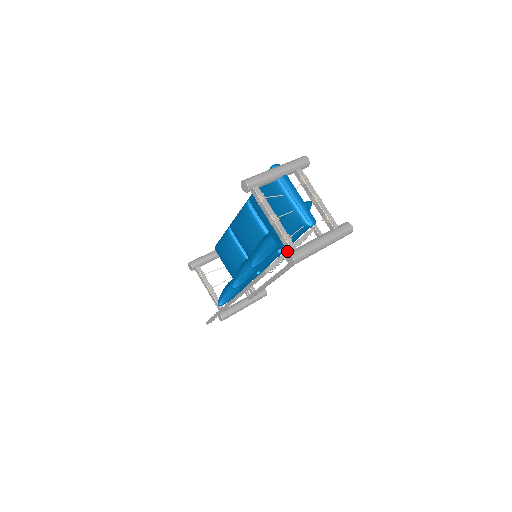
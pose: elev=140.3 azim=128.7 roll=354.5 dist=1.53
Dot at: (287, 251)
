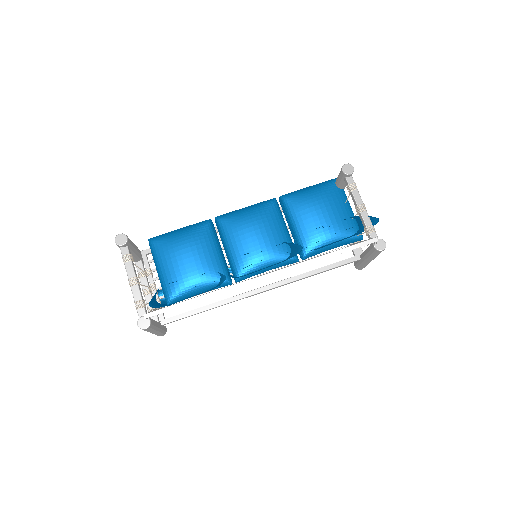
Dot at: occluded
